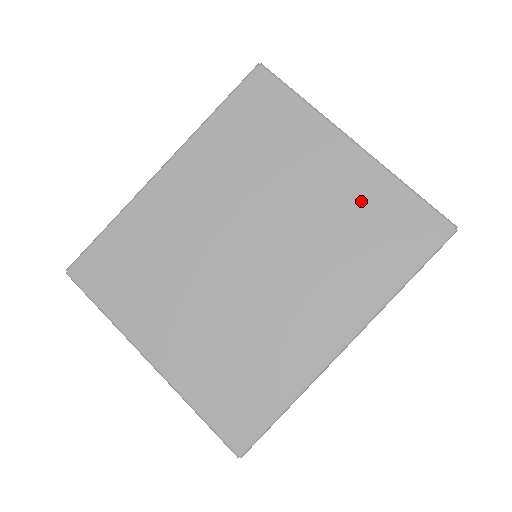
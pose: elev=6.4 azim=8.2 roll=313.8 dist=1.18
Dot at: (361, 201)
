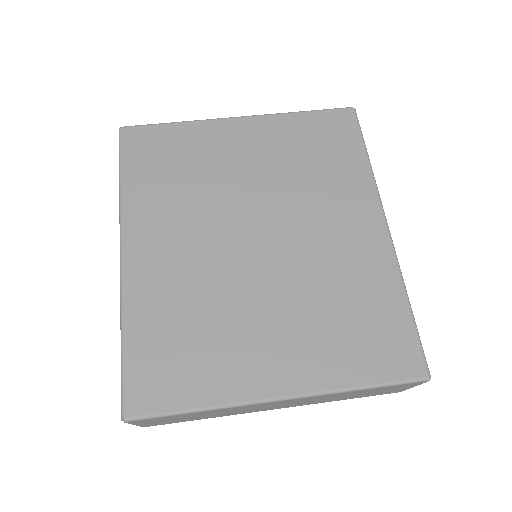
Dot at: (286, 142)
